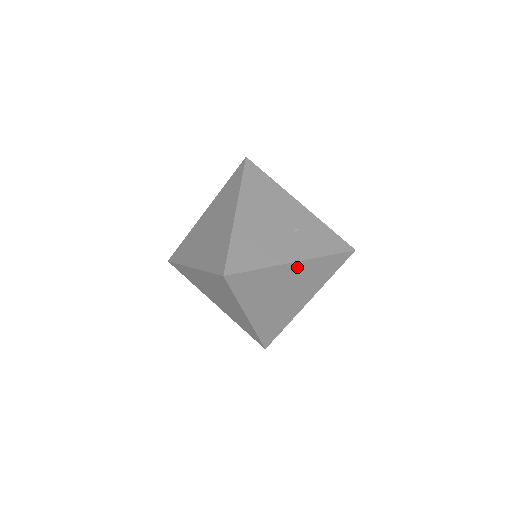
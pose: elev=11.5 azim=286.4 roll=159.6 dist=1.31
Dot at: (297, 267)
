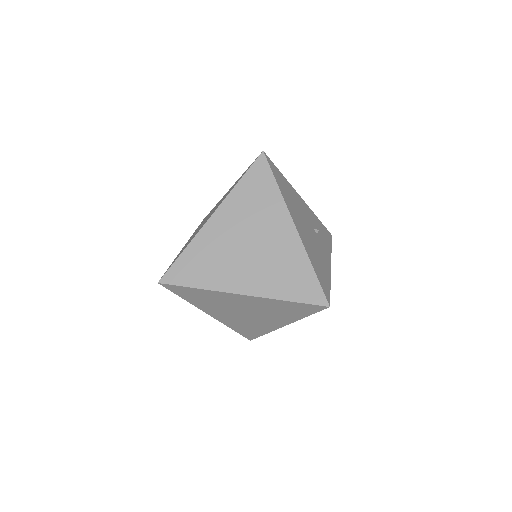
Dot at: occluded
